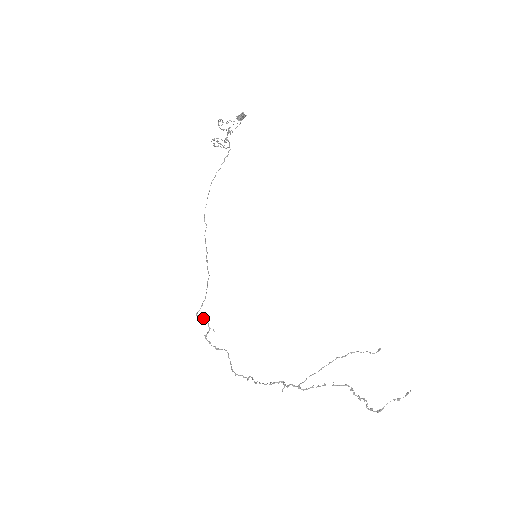
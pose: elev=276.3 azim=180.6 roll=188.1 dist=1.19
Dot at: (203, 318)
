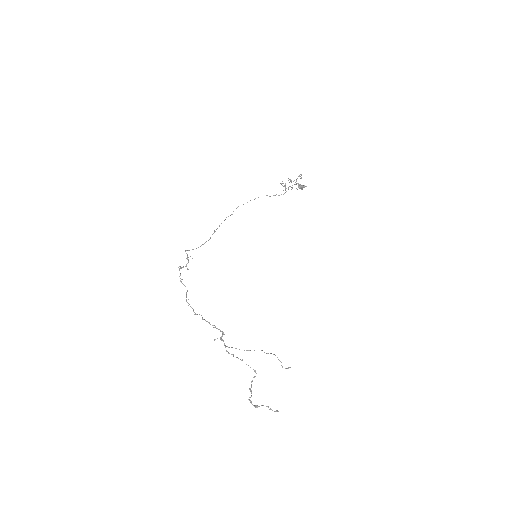
Dot at: occluded
